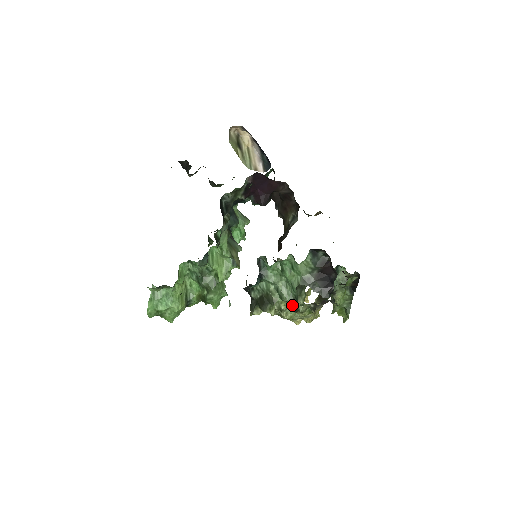
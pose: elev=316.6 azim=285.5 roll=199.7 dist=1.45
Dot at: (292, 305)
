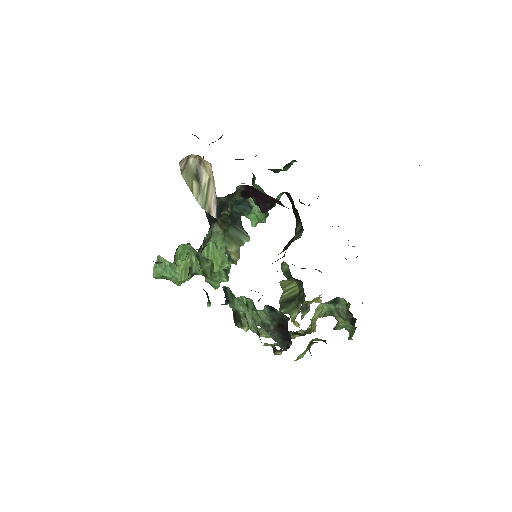
Dot at: occluded
